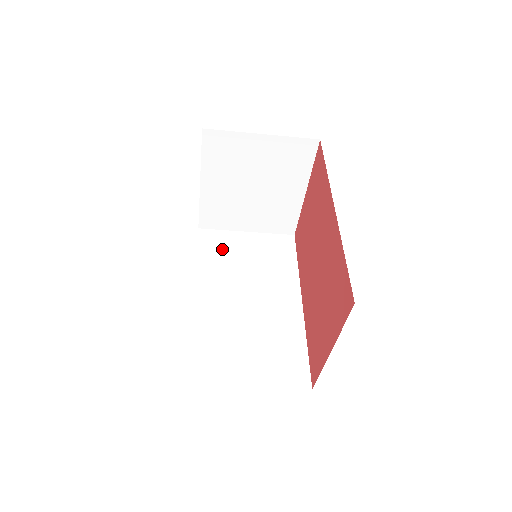
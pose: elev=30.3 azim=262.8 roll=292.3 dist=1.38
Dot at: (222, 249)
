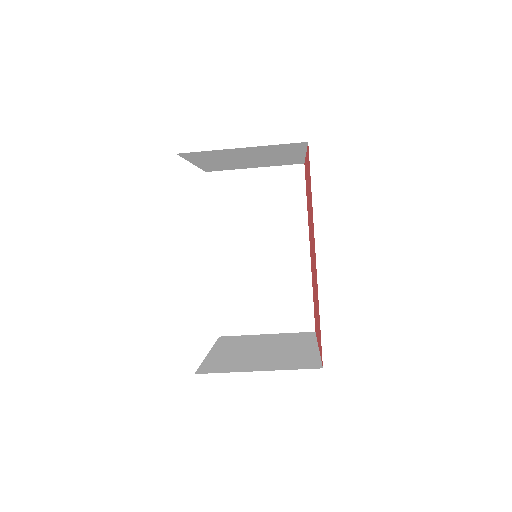
Dot at: (232, 196)
